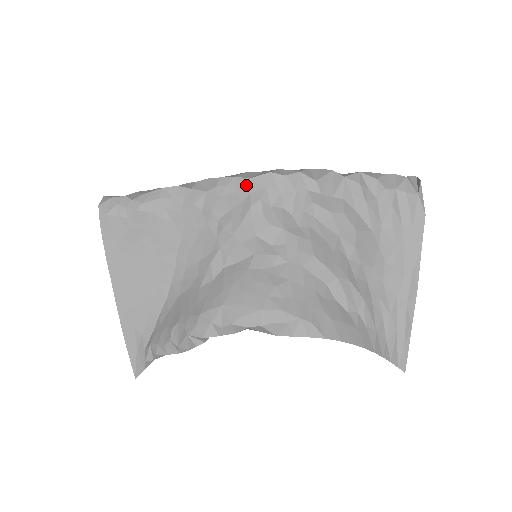
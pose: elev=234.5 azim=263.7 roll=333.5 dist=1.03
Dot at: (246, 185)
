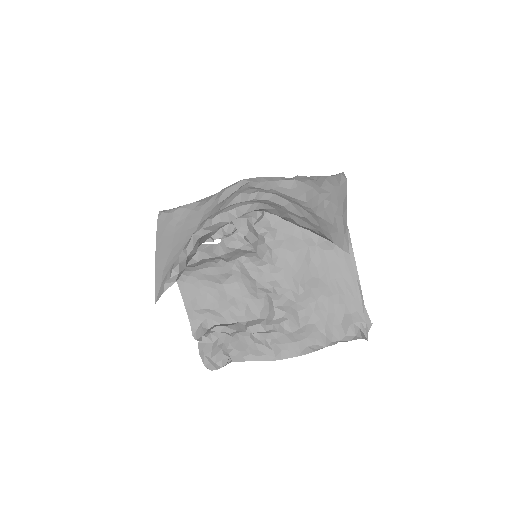
Dot at: (240, 182)
